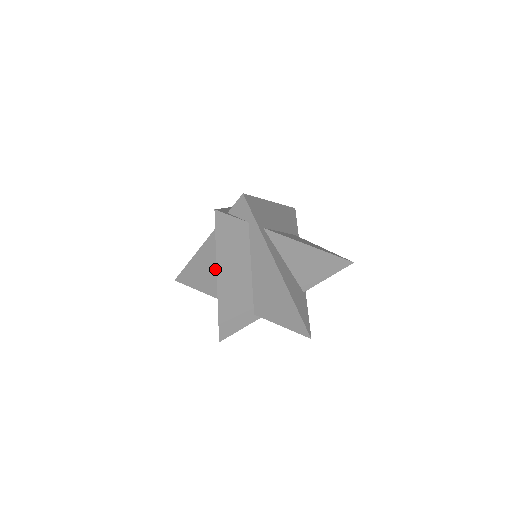
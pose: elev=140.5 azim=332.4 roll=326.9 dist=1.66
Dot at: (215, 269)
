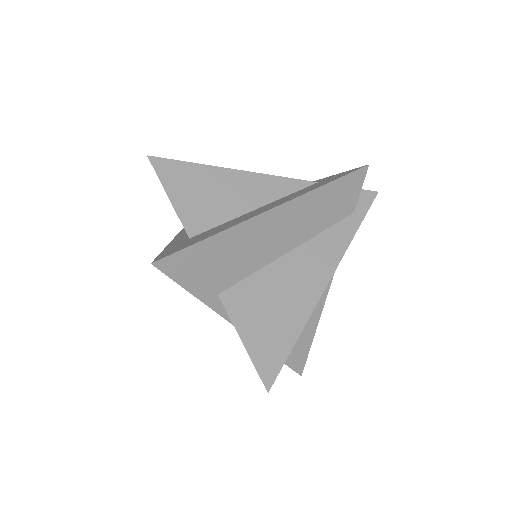
Dot at: (242, 204)
